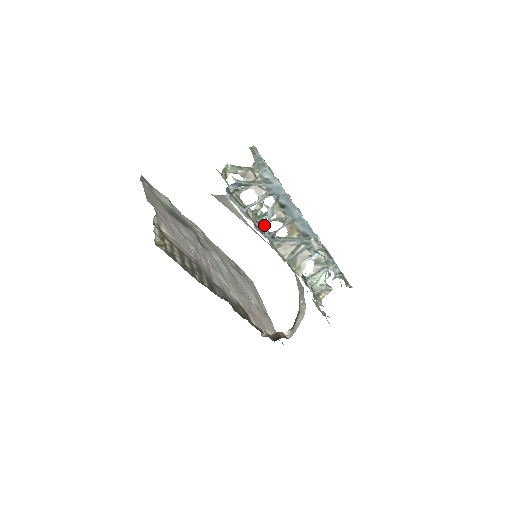
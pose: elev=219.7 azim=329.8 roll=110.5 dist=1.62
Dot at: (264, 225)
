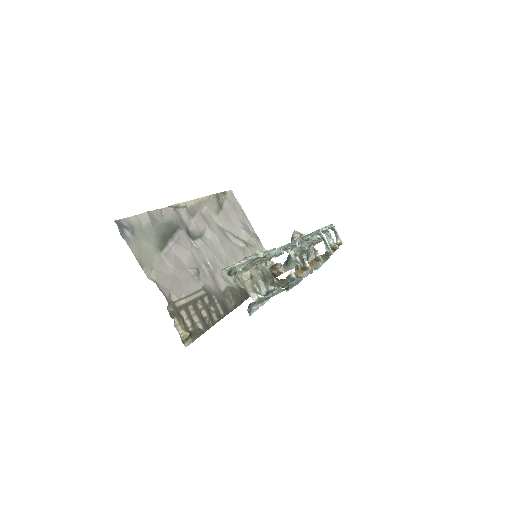
Dot at: (276, 287)
